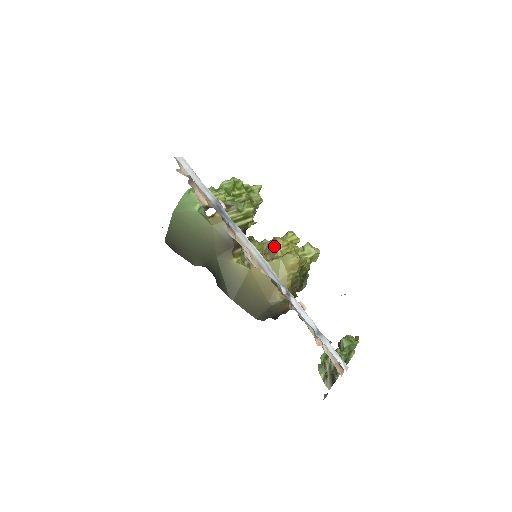
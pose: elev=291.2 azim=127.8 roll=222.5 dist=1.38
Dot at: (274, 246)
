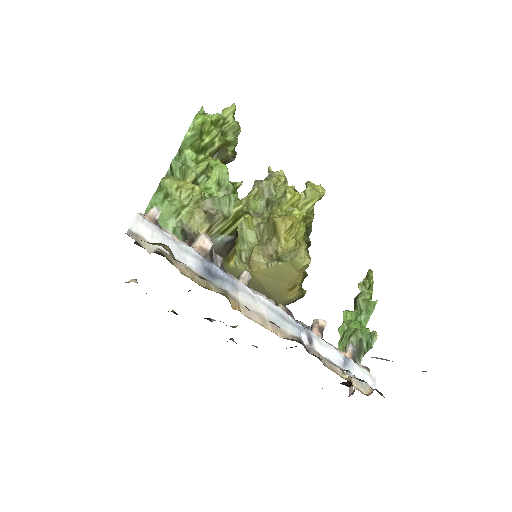
Dot at: (275, 231)
